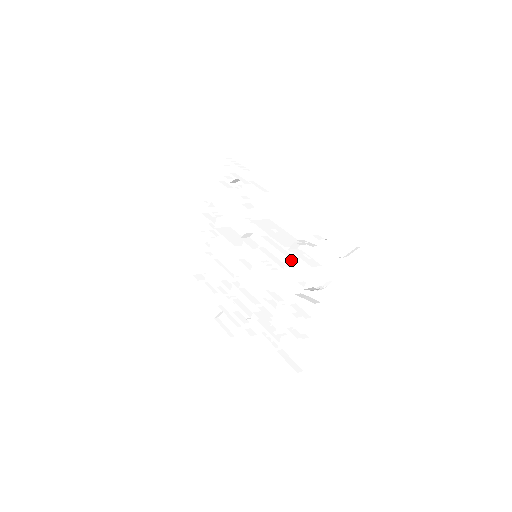
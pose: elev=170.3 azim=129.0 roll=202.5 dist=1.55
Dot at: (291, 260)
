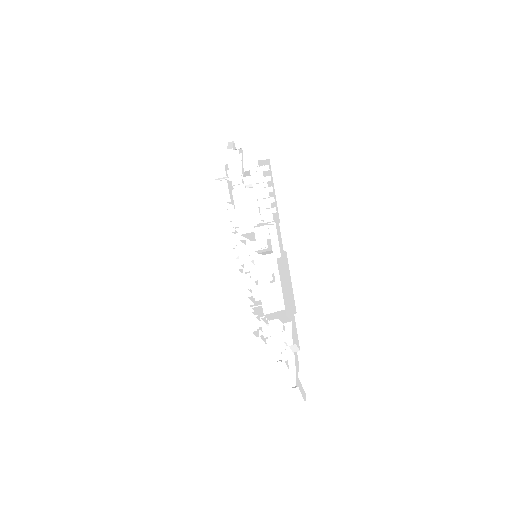
Dot at: occluded
